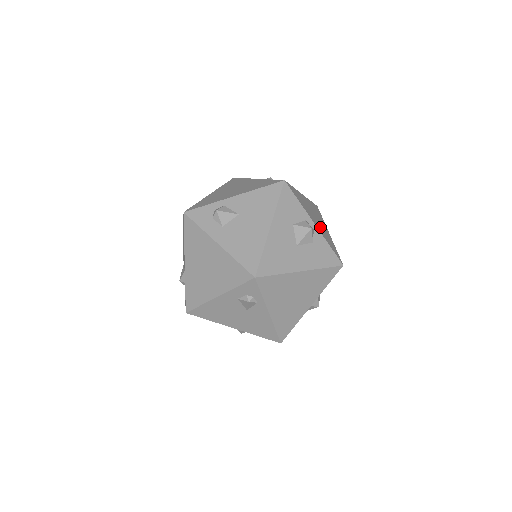
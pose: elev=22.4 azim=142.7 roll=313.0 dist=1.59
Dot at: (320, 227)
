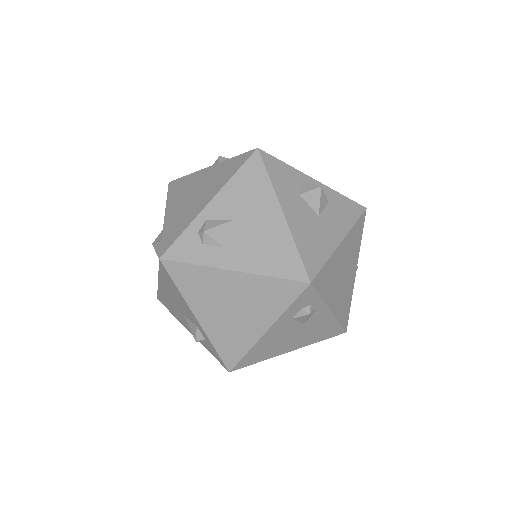
Dot at: occluded
